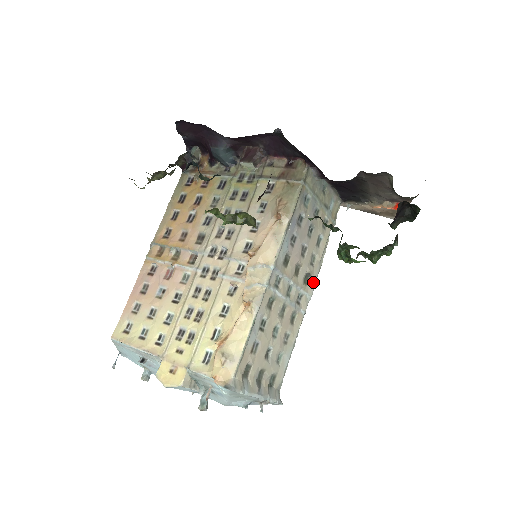
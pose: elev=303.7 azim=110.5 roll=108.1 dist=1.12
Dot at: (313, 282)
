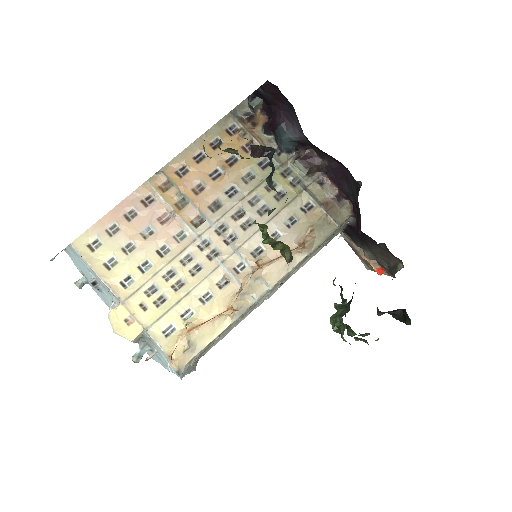
Dot at: occluded
